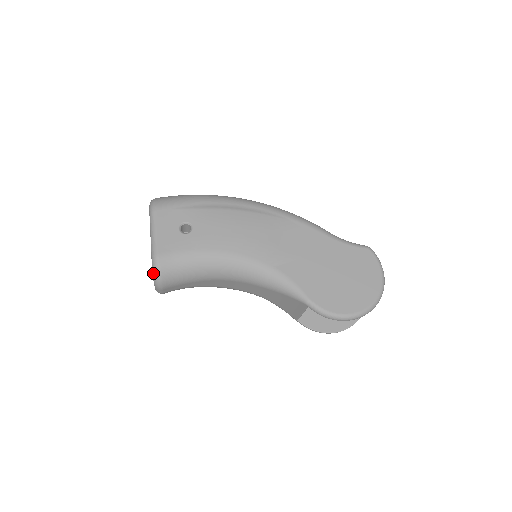
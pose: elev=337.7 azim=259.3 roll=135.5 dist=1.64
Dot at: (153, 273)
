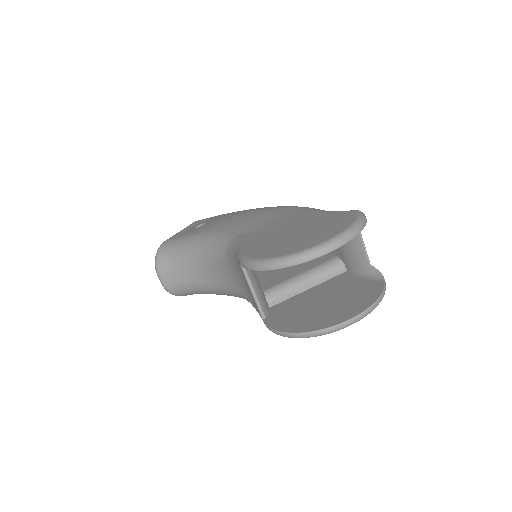
Dot at: occluded
